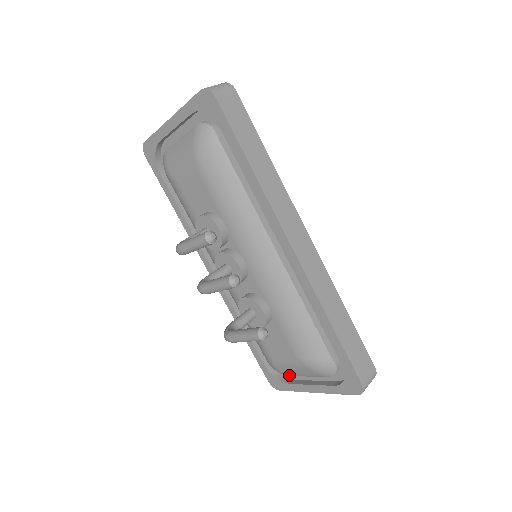
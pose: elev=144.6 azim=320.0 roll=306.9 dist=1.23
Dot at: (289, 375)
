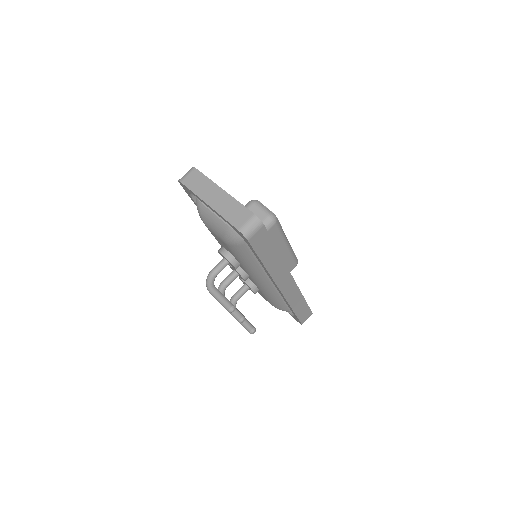
Dot at: occluded
